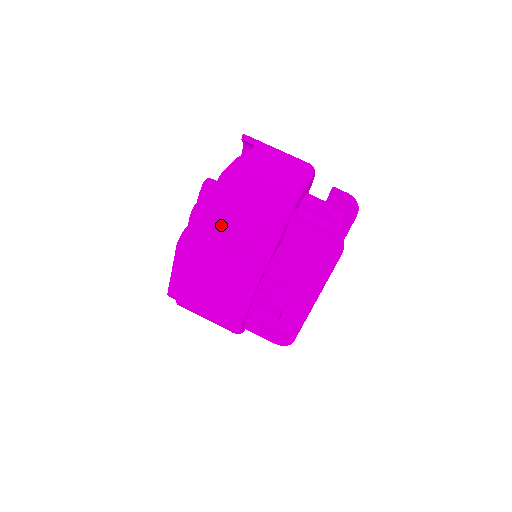
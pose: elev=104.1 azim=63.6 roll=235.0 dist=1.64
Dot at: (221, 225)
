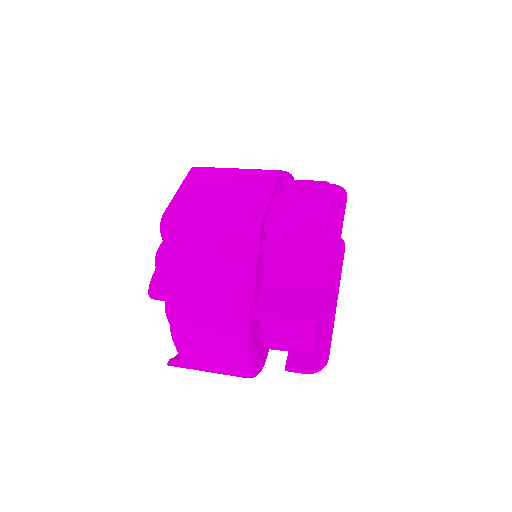
Dot at: occluded
